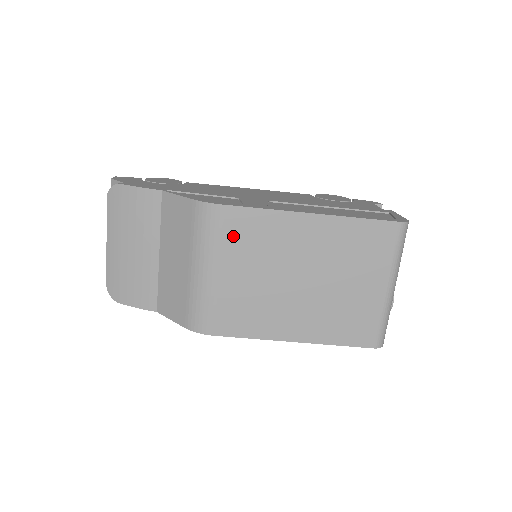
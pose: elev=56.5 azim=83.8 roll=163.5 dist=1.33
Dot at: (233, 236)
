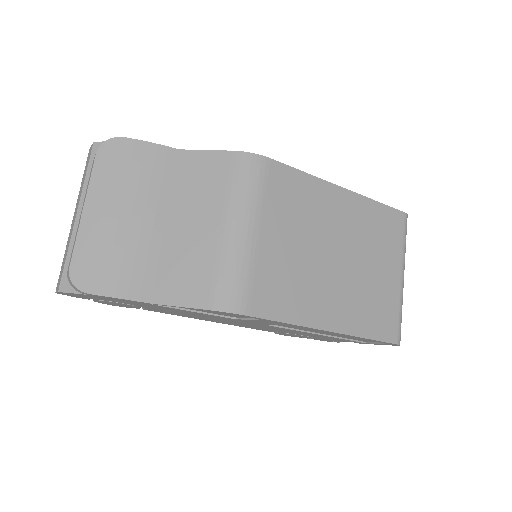
Dot at: (276, 194)
